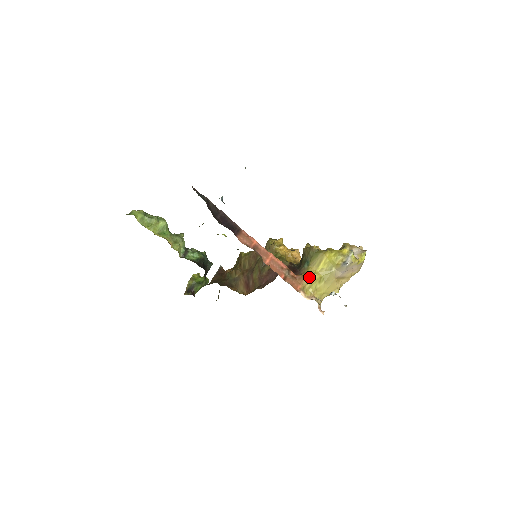
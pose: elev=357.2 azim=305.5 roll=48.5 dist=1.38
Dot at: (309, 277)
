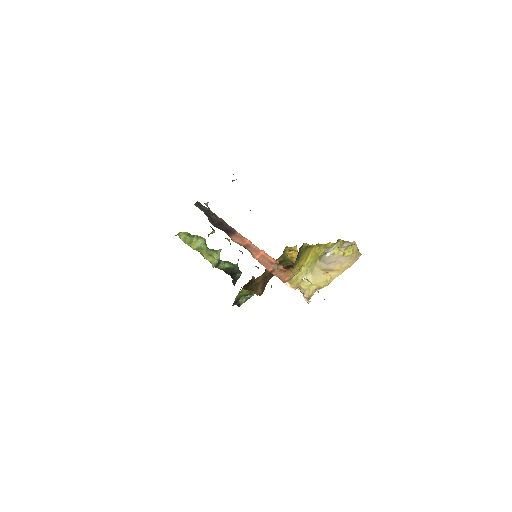
Dot at: (297, 270)
